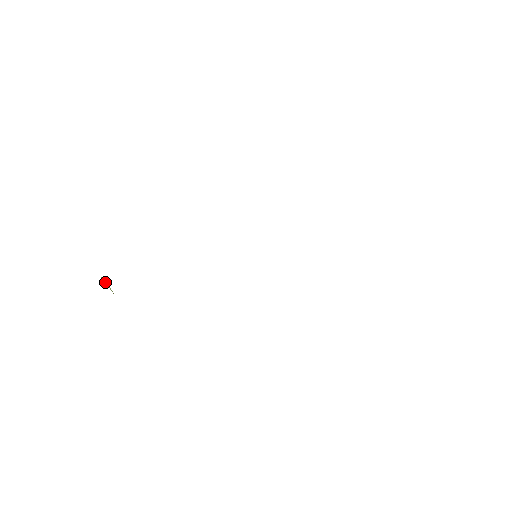
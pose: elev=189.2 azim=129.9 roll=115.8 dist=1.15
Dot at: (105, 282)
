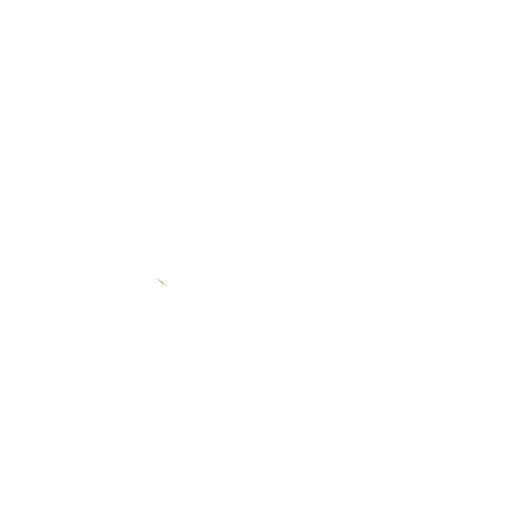
Dot at: (160, 281)
